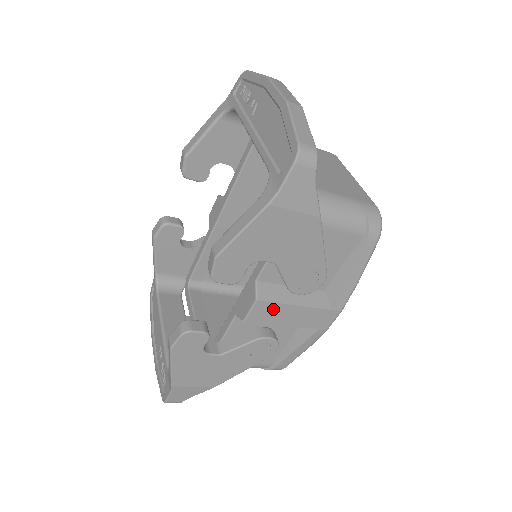
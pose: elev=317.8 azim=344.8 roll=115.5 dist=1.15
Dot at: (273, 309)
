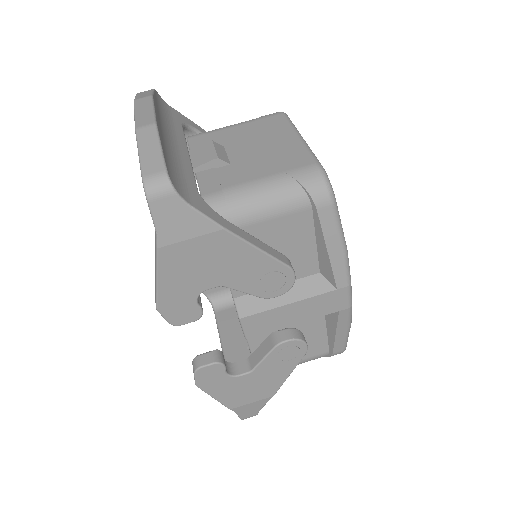
Dot at: (265, 318)
